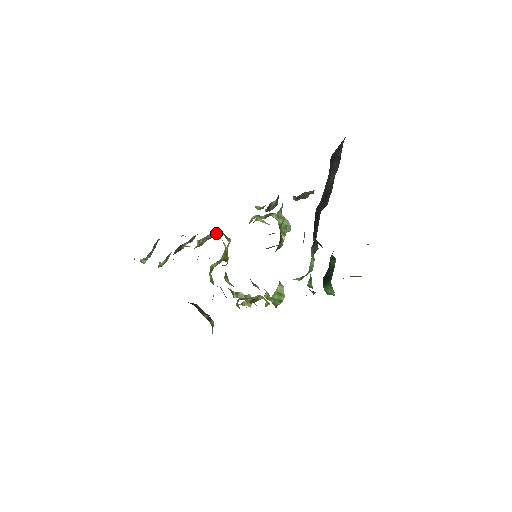
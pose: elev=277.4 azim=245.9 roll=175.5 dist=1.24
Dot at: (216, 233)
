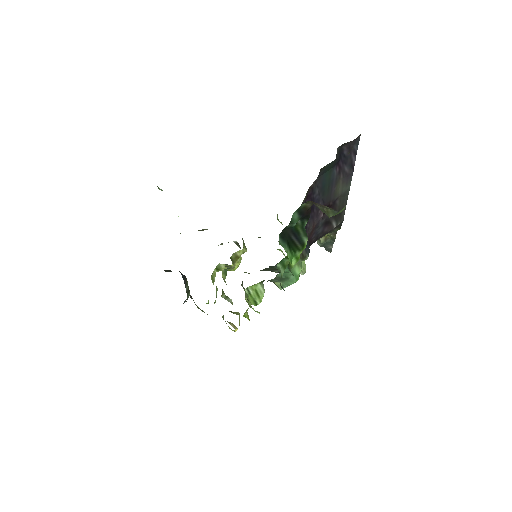
Dot at: occluded
